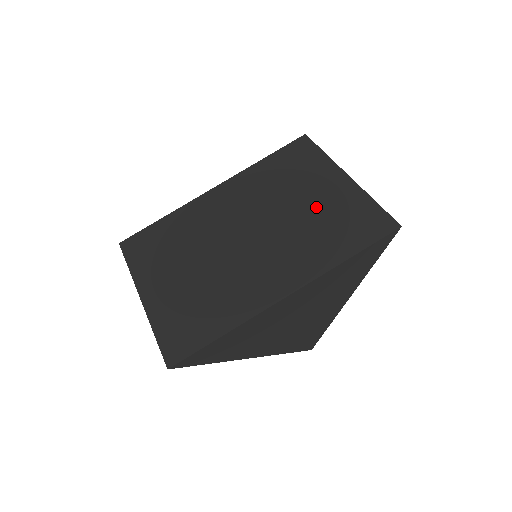
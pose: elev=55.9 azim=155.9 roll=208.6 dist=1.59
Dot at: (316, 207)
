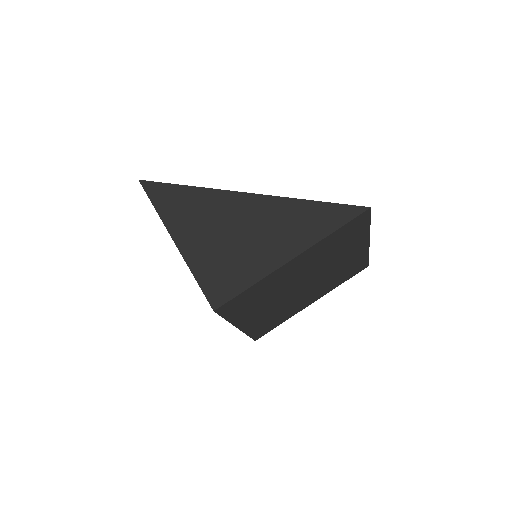
Dot at: occluded
